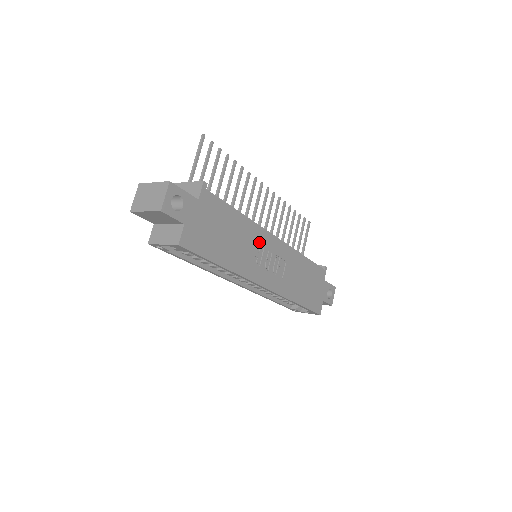
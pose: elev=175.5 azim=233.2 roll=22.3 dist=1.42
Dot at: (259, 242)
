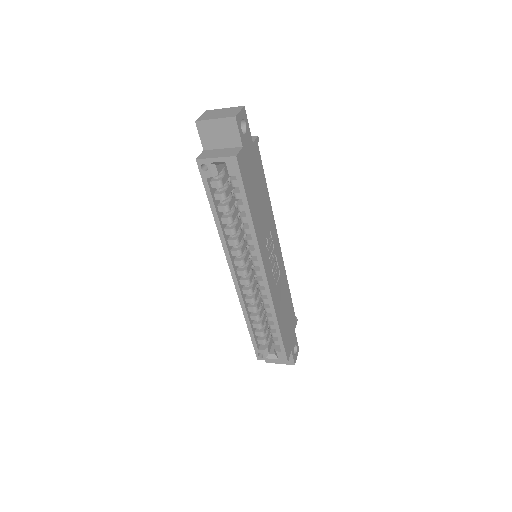
Dot at: (271, 231)
